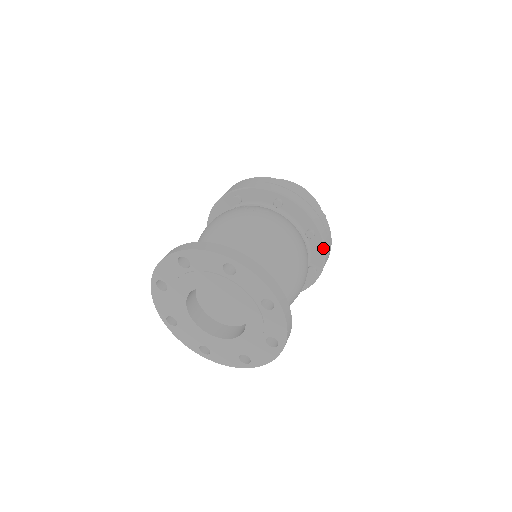
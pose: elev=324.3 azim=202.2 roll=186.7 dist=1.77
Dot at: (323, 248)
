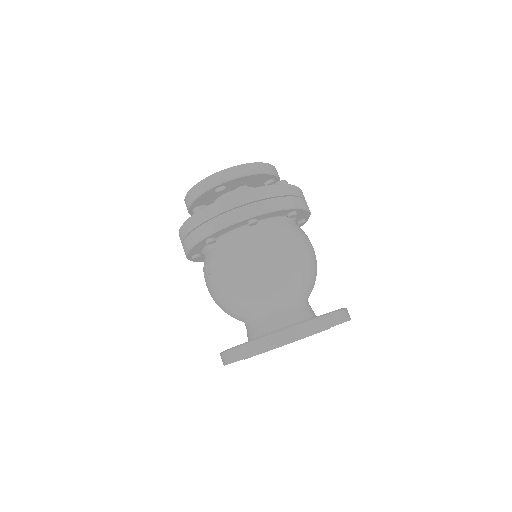
Dot at: (273, 212)
